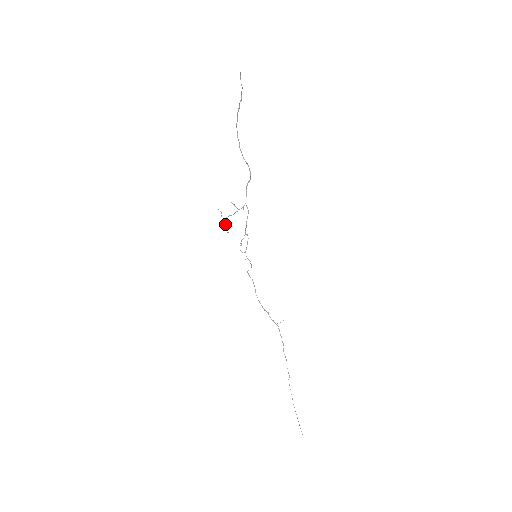
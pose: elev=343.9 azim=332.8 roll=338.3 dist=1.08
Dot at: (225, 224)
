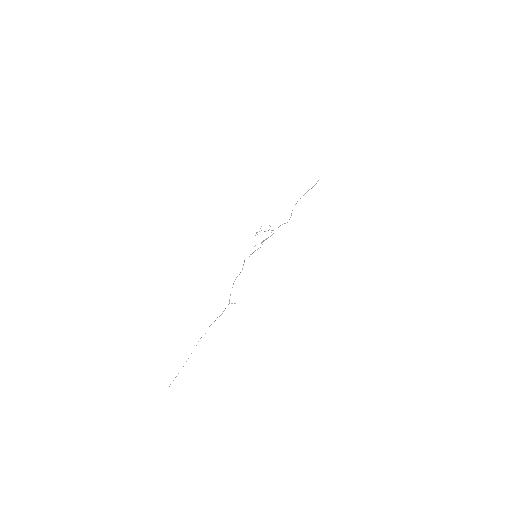
Dot at: occluded
